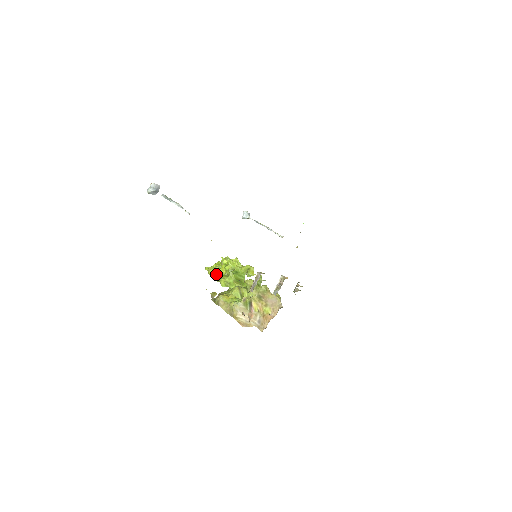
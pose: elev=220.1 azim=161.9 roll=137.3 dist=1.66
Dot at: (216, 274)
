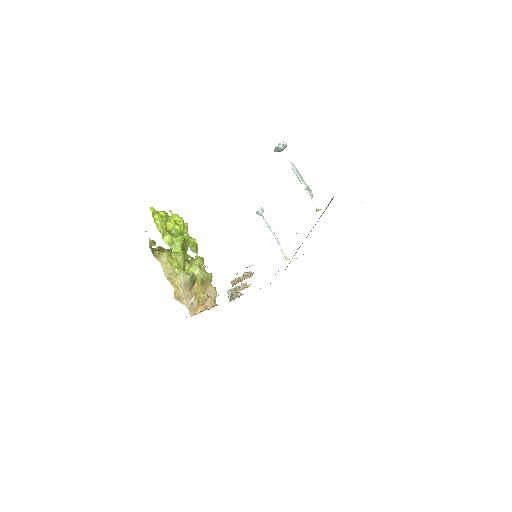
Dot at: (163, 224)
